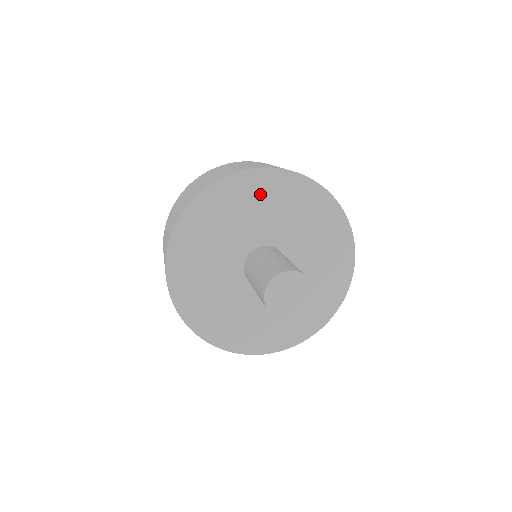
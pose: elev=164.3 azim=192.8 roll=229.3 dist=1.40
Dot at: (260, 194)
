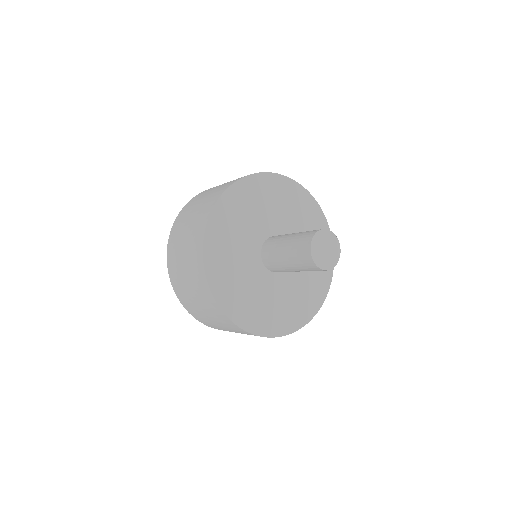
Dot at: (307, 215)
